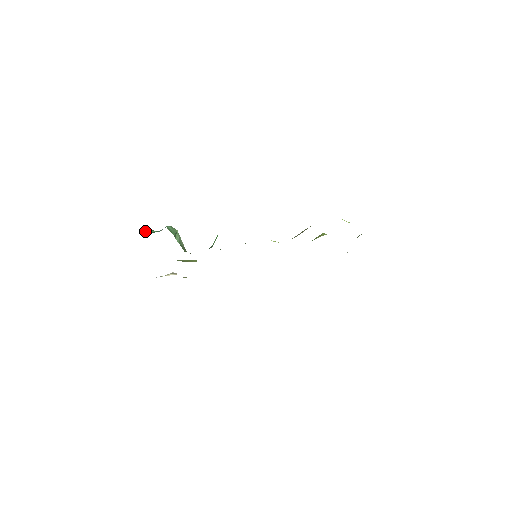
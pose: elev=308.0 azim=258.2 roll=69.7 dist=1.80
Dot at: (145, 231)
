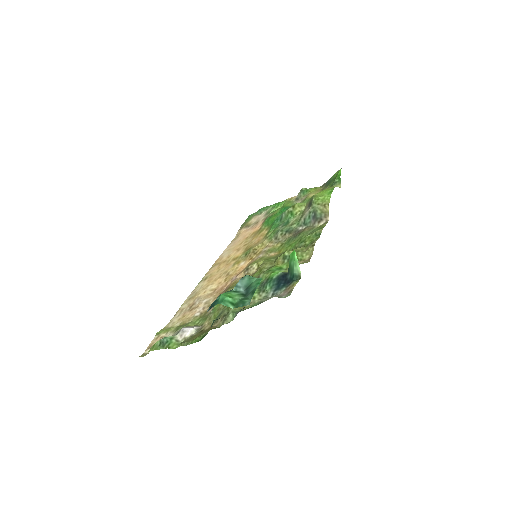
Dot at: (227, 300)
